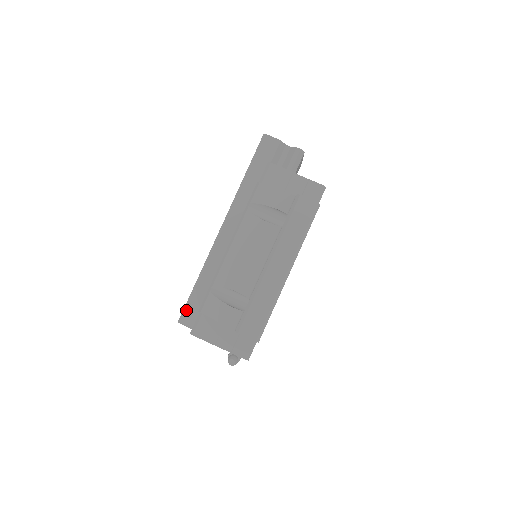
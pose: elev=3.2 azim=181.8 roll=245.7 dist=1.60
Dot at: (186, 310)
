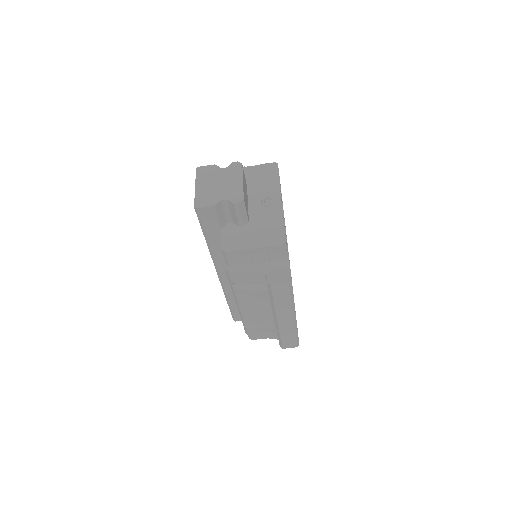
Dot at: (234, 316)
